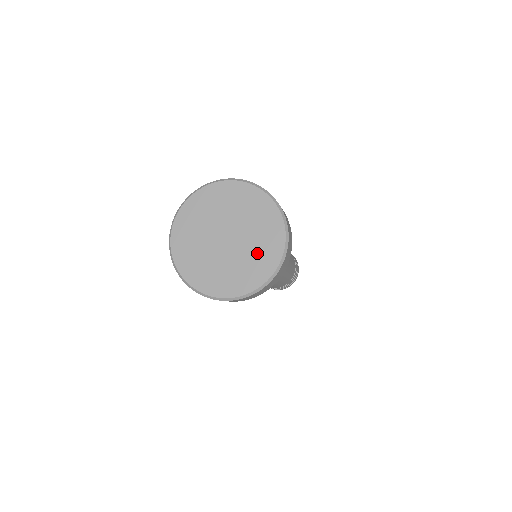
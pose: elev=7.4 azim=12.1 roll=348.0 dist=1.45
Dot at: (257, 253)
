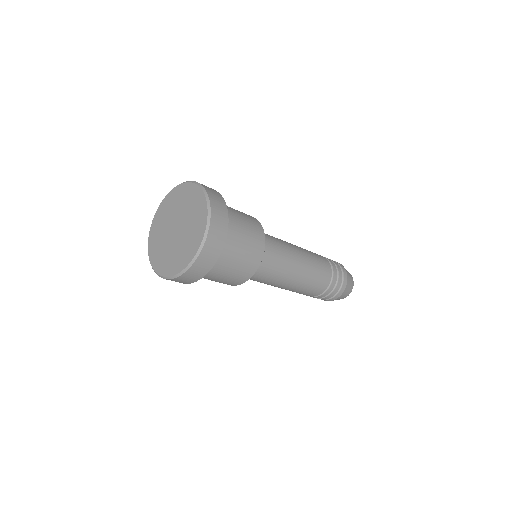
Dot at: (194, 219)
